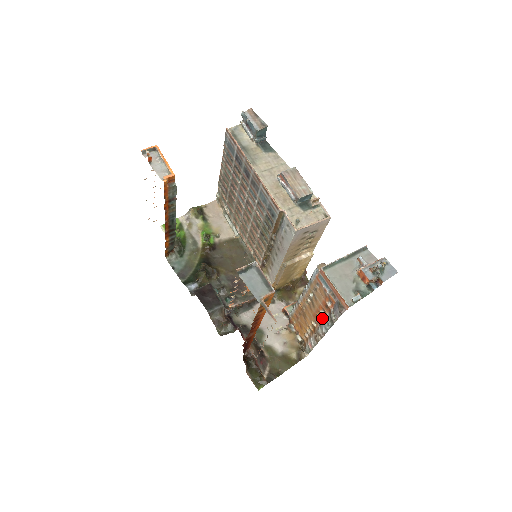
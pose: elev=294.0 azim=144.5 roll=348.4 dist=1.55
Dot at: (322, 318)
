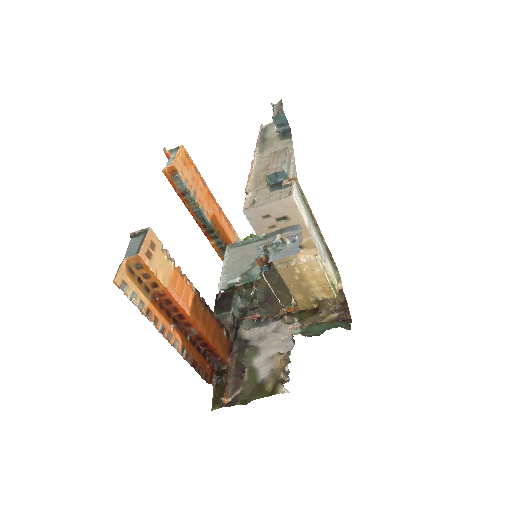
Dot at: occluded
